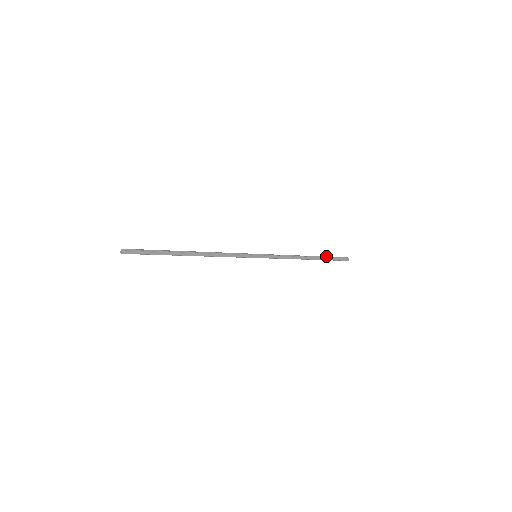
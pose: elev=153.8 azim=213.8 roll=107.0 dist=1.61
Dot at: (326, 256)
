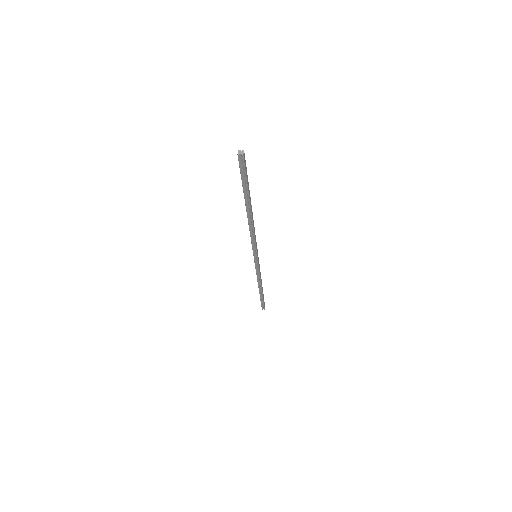
Dot at: occluded
